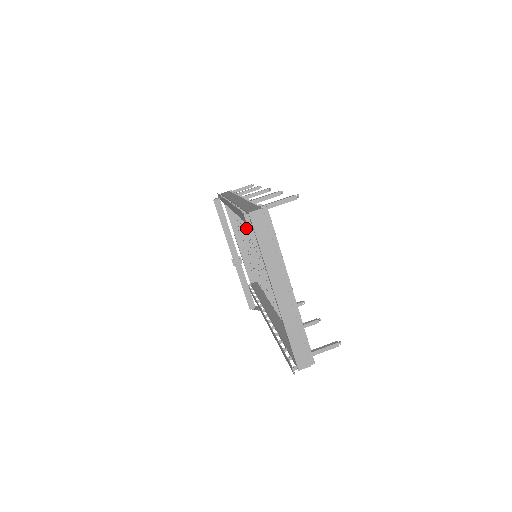
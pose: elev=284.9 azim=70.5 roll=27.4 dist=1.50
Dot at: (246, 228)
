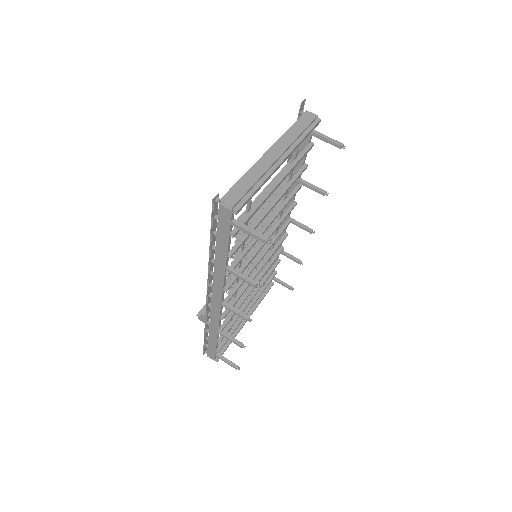
Dot at: occluded
